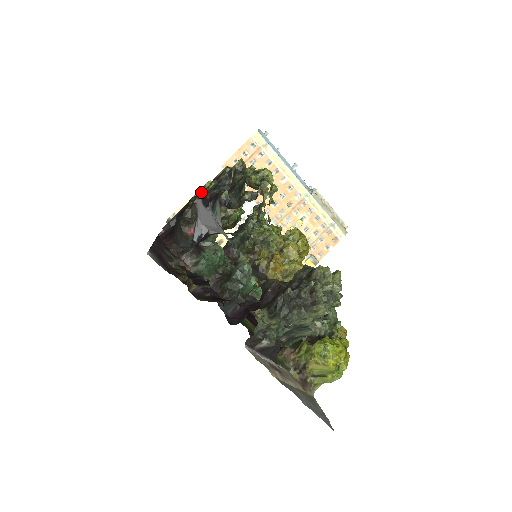
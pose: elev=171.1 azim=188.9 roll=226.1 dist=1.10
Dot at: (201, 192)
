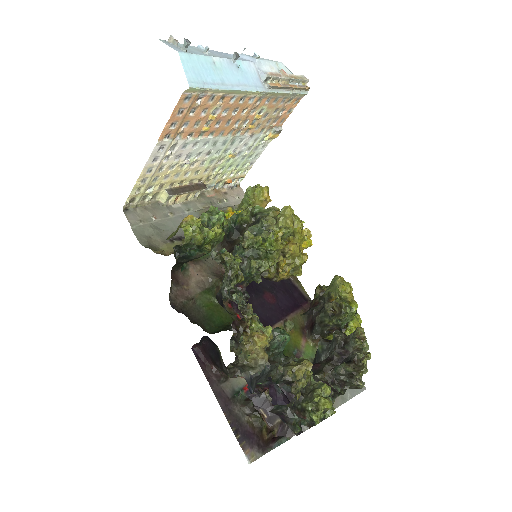
Dot at: (183, 247)
